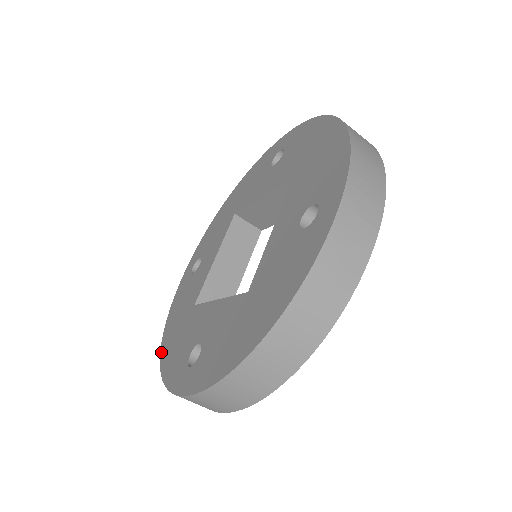
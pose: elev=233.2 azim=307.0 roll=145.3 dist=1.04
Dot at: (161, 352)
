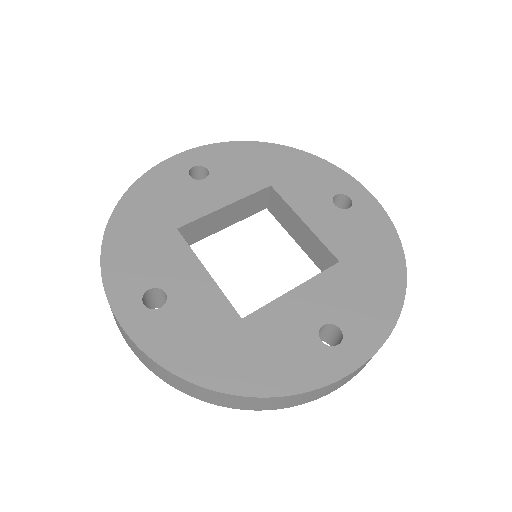
Dot at: (110, 223)
